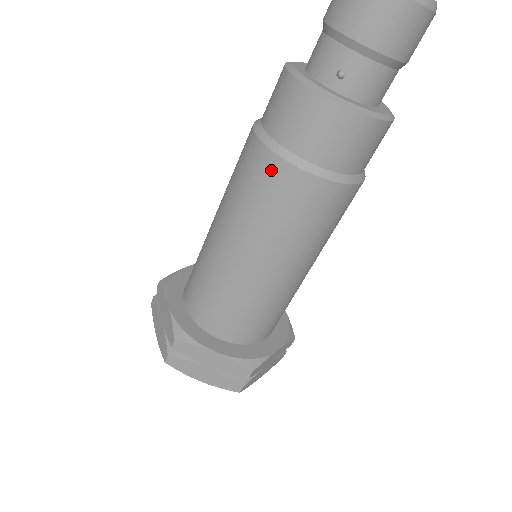
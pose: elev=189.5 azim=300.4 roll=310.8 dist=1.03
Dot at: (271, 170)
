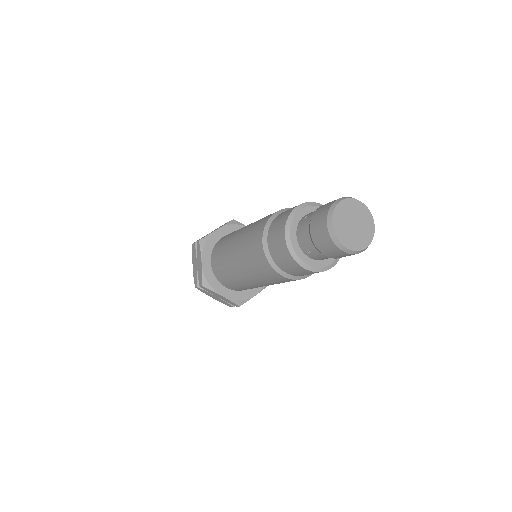
Dot at: (264, 264)
